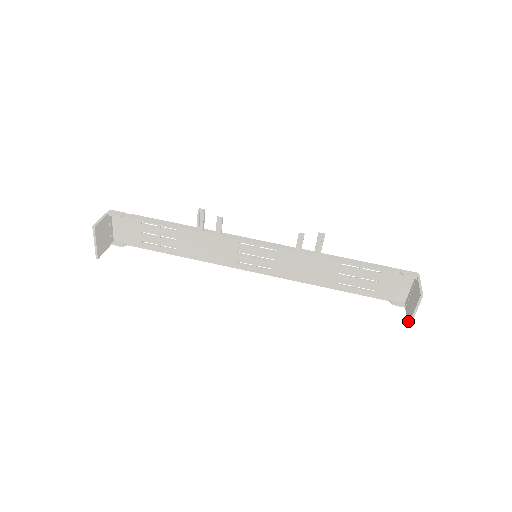
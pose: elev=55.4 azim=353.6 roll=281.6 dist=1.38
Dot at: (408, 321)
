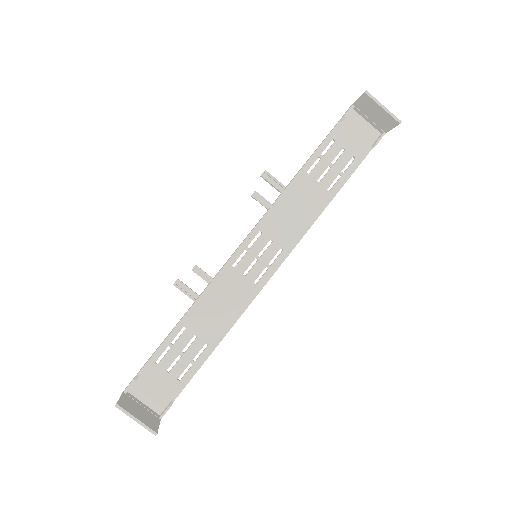
Dot at: (394, 122)
